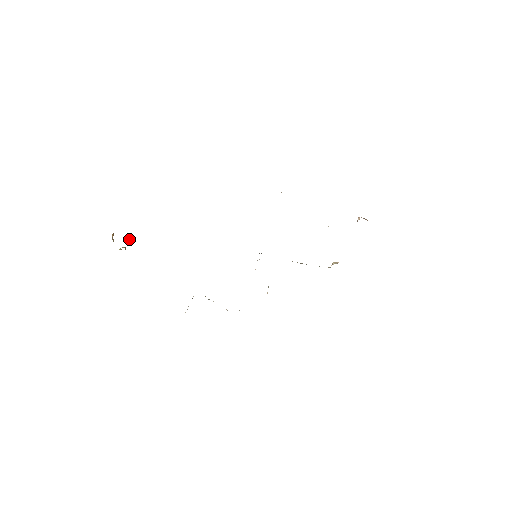
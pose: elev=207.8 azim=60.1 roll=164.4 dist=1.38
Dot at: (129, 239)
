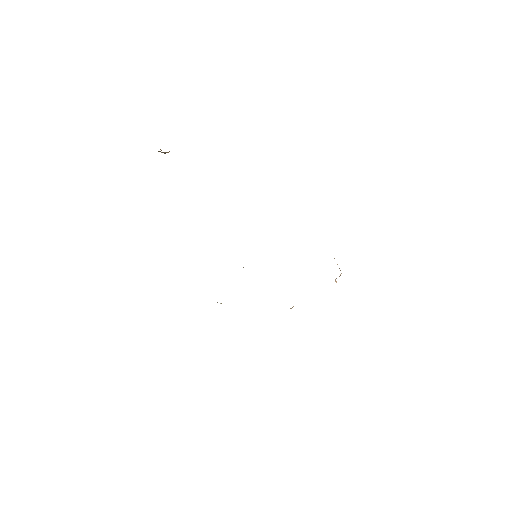
Dot at: occluded
